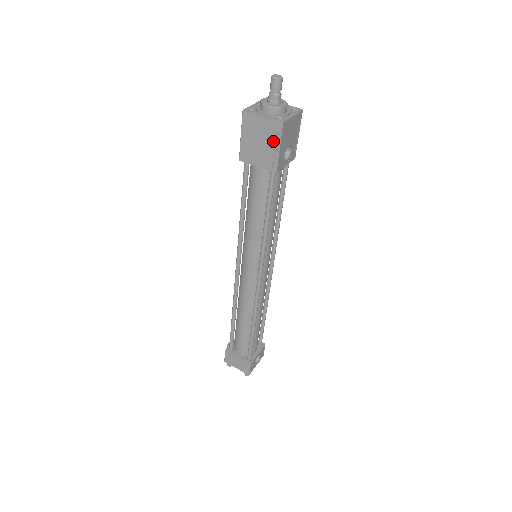
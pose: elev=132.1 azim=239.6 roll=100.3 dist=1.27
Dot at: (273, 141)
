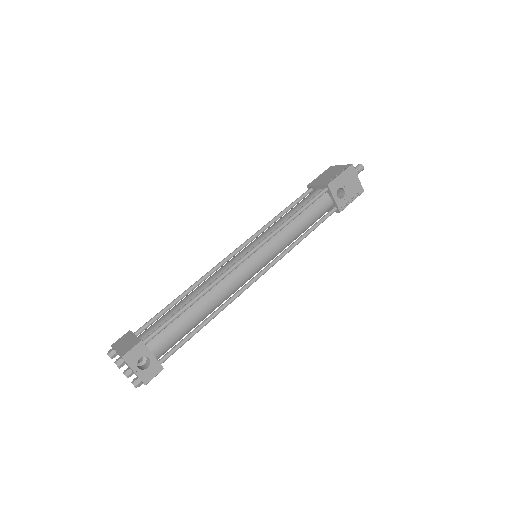
Dot at: (339, 172)
